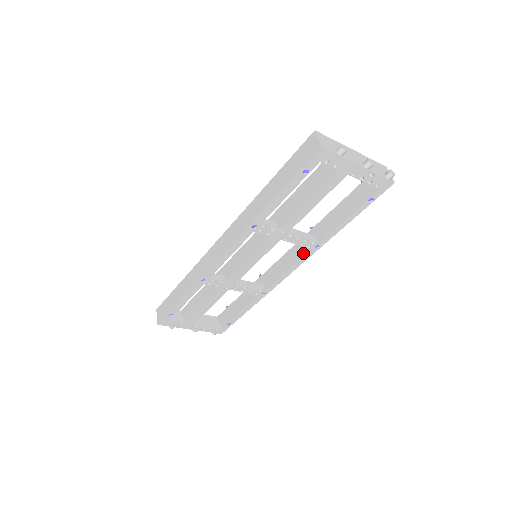
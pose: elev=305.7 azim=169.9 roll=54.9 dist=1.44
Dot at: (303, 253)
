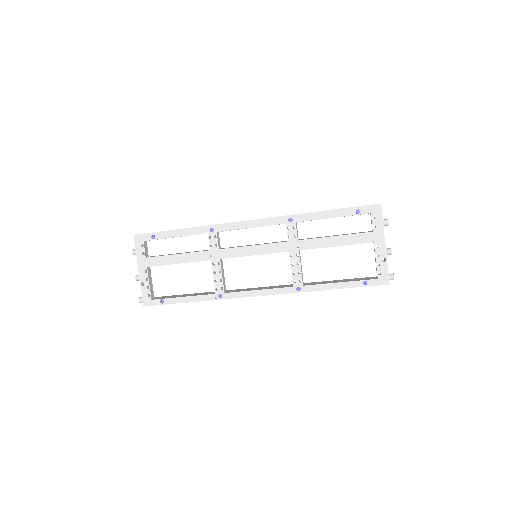
Dot at: (284, 287)
